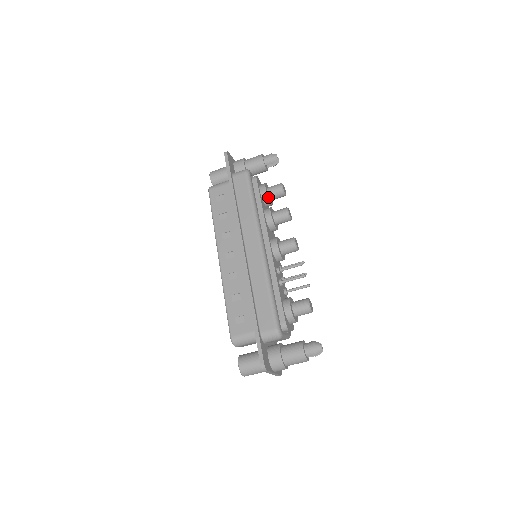
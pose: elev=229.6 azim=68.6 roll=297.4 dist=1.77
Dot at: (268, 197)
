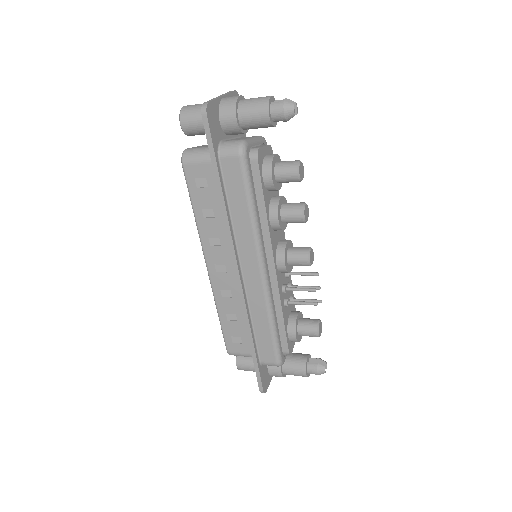
Dot at: (275, 187)
